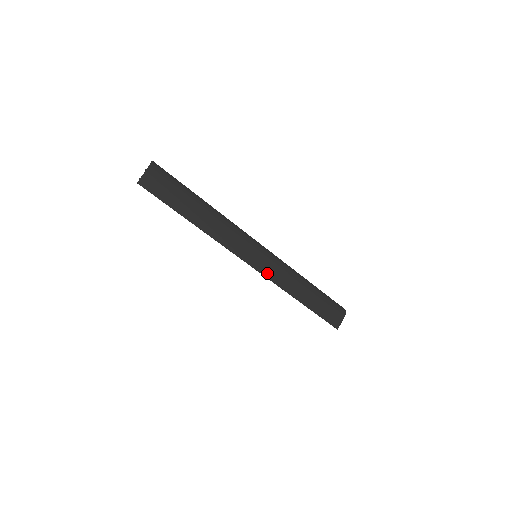
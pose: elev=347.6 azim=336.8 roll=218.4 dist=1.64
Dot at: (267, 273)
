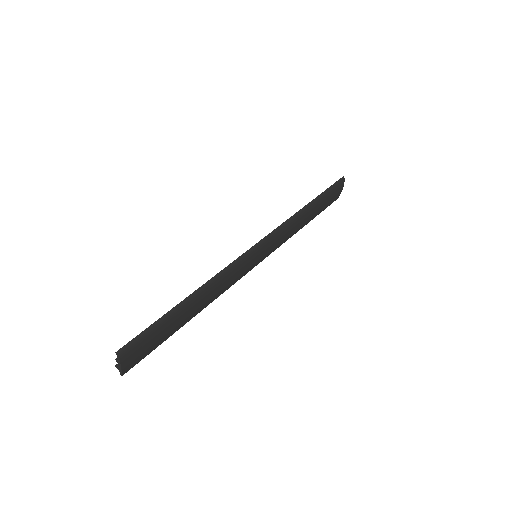
Dot at: (271, 251)
